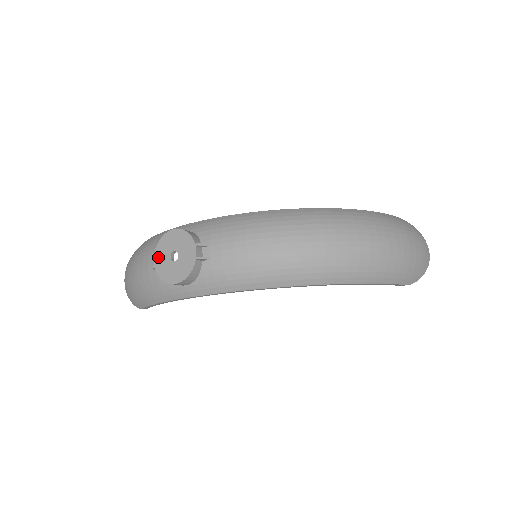
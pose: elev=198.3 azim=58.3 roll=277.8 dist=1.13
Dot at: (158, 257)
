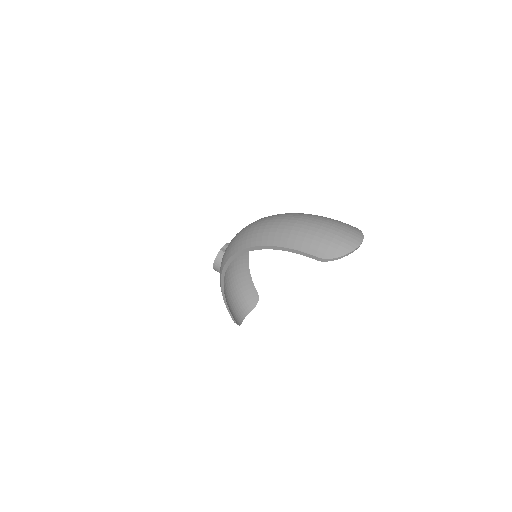
Dot at: occluded
